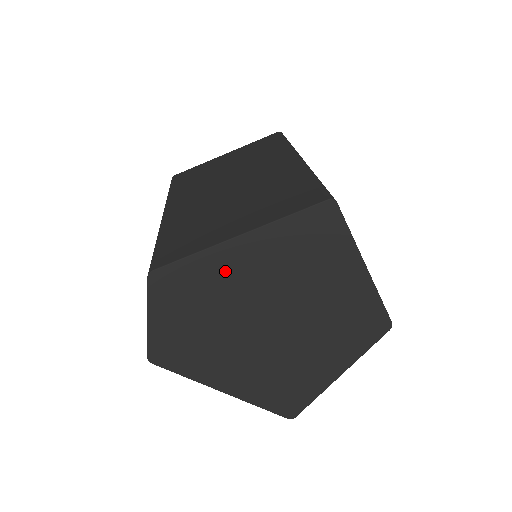
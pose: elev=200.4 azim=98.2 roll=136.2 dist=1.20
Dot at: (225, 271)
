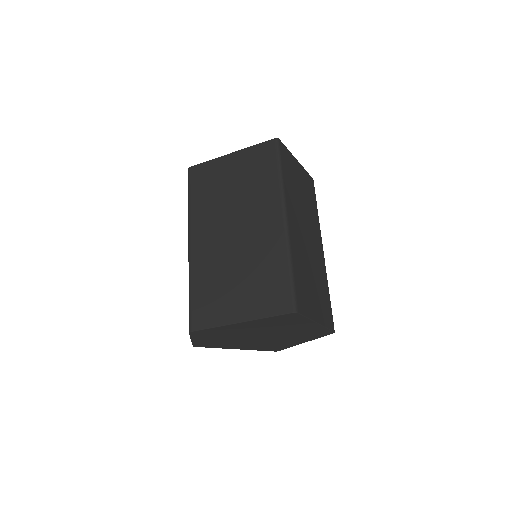
Dot at: (233, 329)
